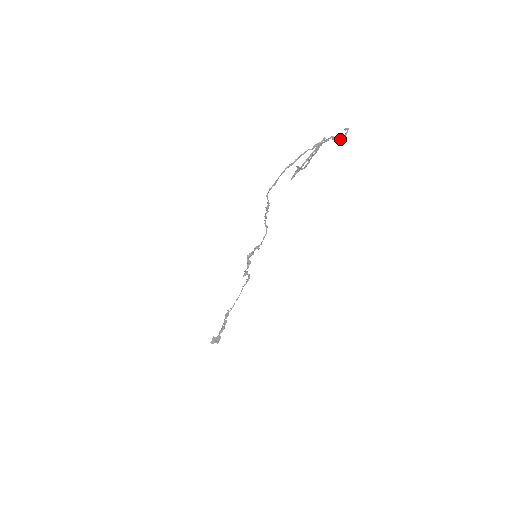
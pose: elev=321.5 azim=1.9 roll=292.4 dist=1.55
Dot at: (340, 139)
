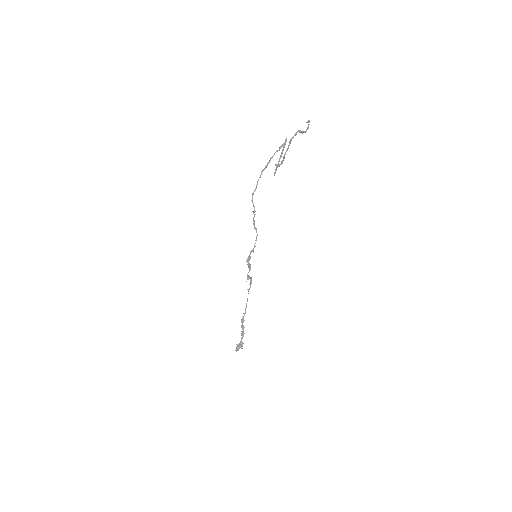
Dot at: (305, 131)
